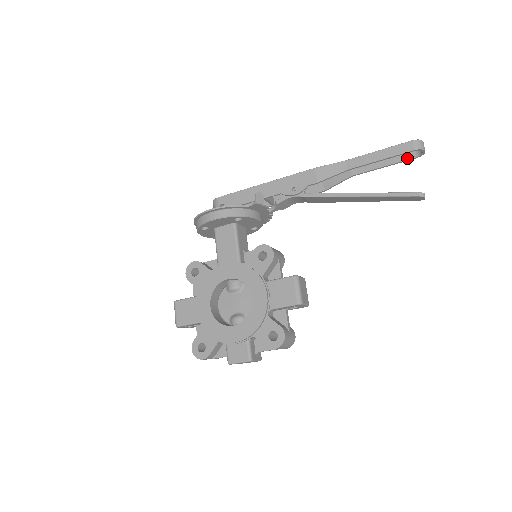
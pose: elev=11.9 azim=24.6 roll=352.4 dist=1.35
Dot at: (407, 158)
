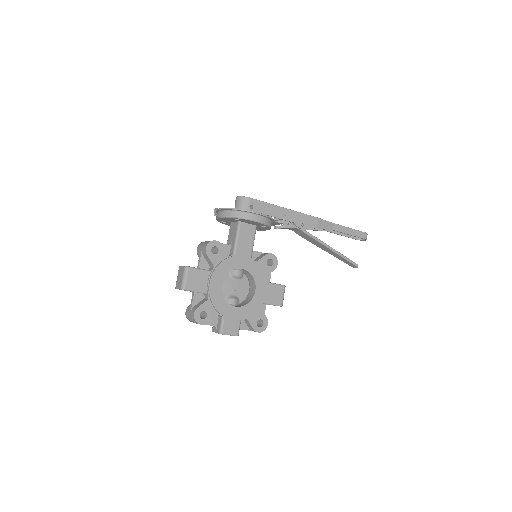
Dot at: (353, 237)
